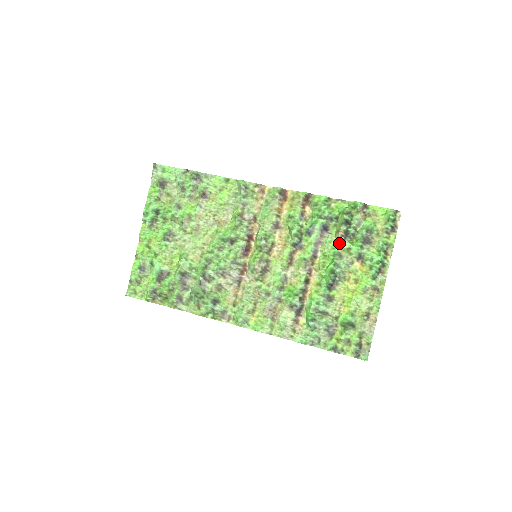
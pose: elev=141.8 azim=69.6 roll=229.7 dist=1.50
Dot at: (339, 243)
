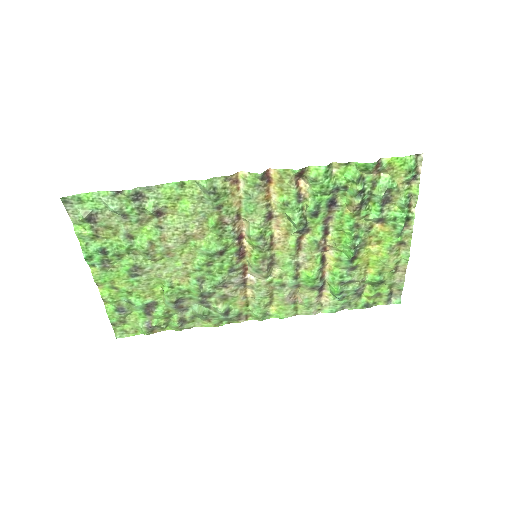
Dot at: (354, 215)
